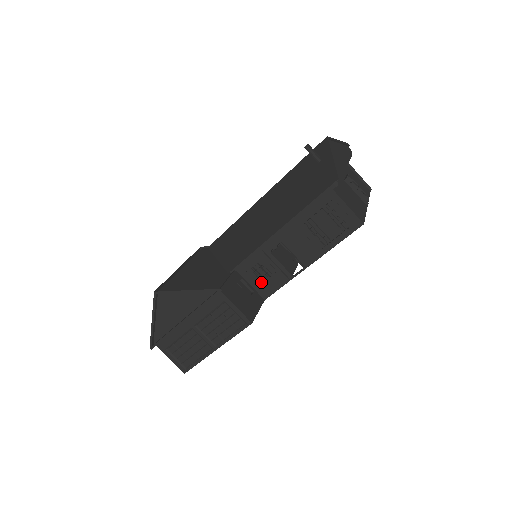
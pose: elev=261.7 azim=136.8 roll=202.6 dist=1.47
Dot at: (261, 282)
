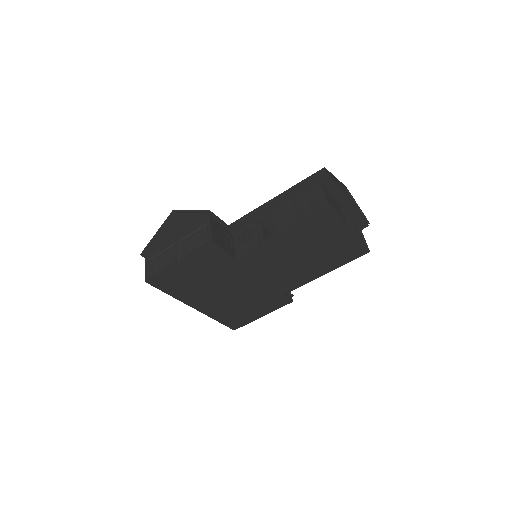
Dot at: (242, 242)
